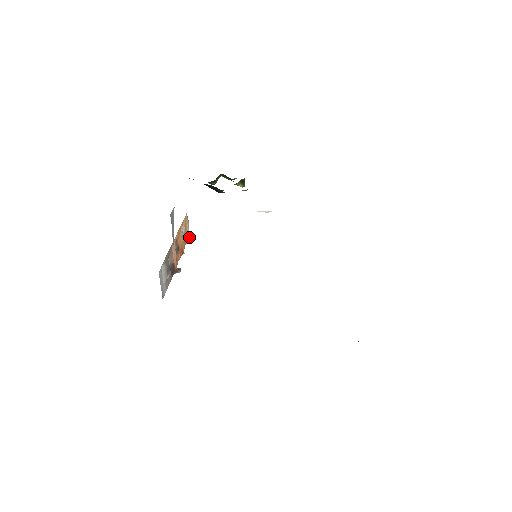
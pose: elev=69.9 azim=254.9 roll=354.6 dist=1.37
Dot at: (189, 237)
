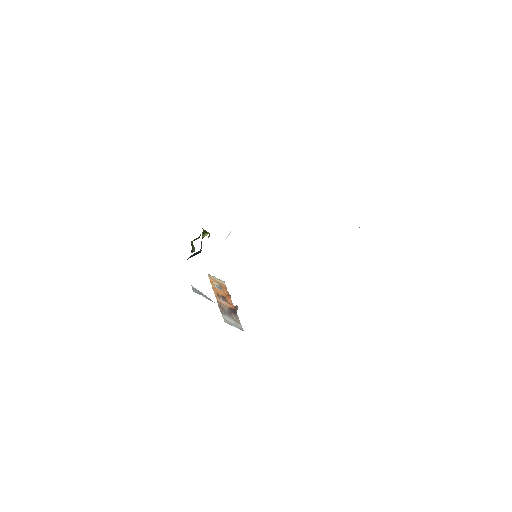
Dot at: occluded
